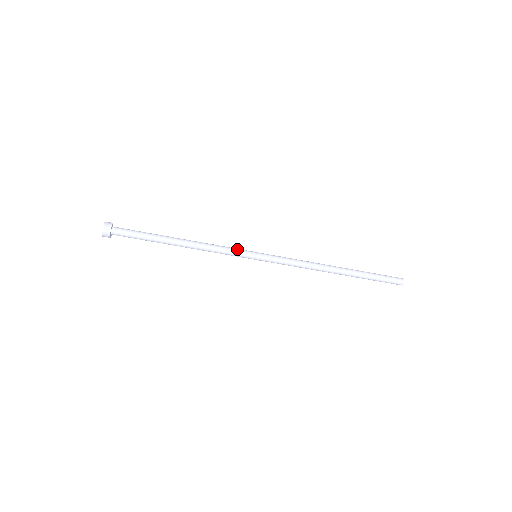
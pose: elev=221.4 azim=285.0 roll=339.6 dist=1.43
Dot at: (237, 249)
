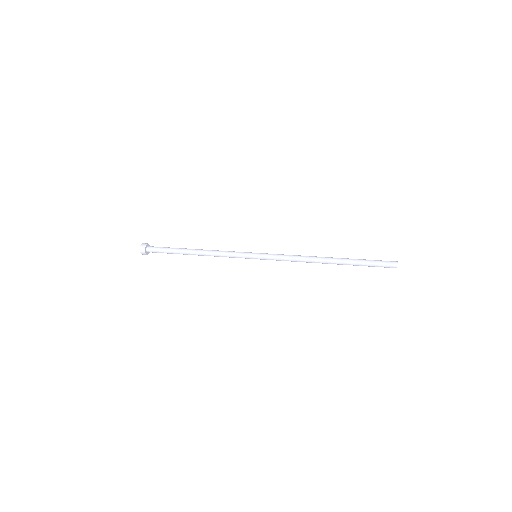
Dot at: (239, 255)
